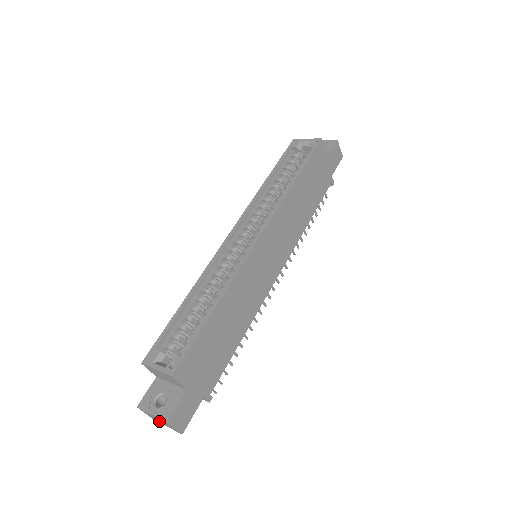
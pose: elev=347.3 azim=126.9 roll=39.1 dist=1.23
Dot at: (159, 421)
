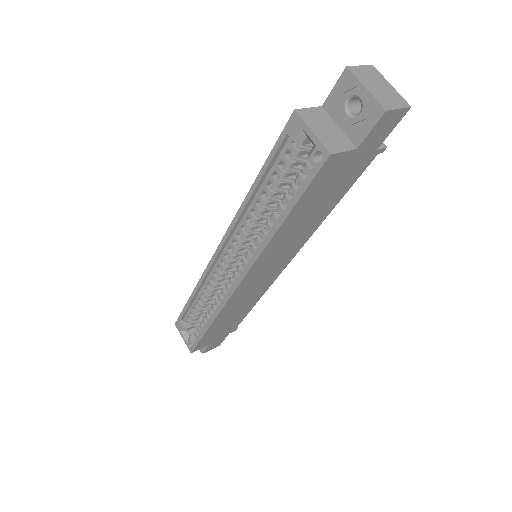
Dot at: occluded
